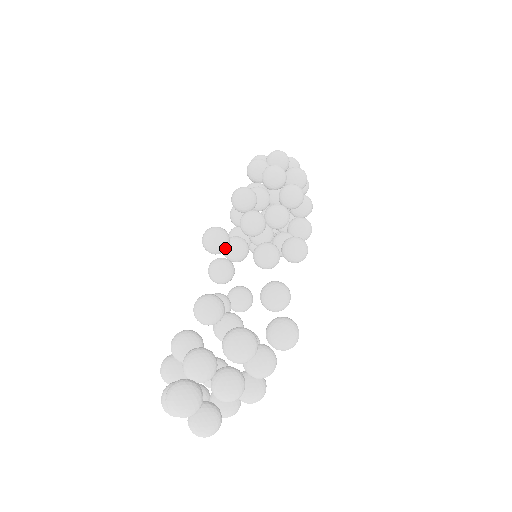
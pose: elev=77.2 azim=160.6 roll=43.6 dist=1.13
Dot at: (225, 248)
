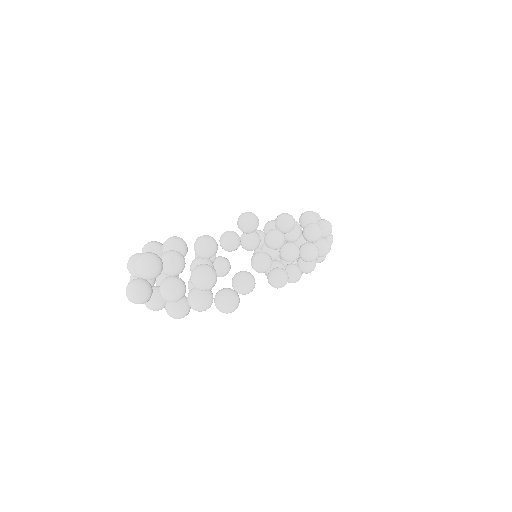
Dot at: (248, 232)
